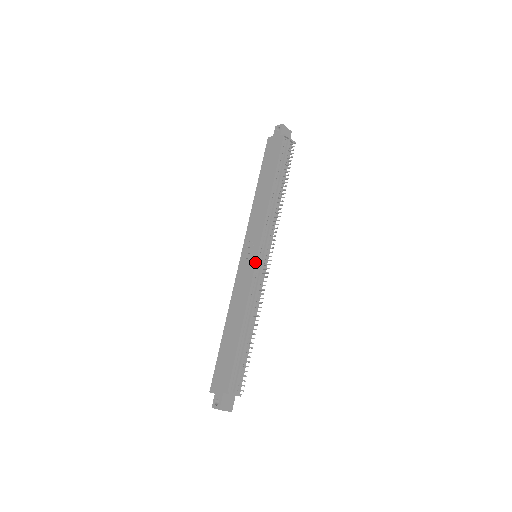
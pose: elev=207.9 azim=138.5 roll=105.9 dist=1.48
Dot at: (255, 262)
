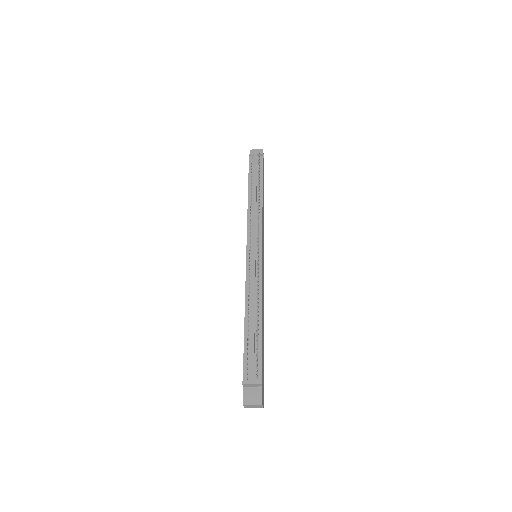
Dot at: (246, 259)
